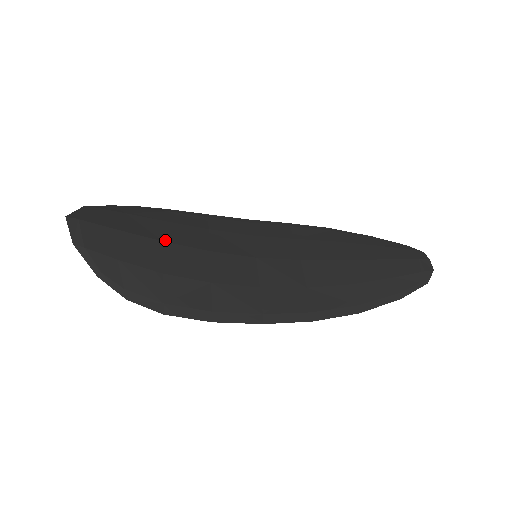
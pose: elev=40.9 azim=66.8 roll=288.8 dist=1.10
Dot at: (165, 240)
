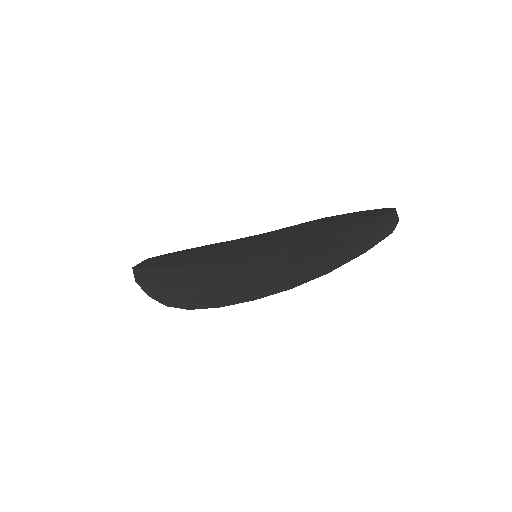
Dot at: (193, 264)
